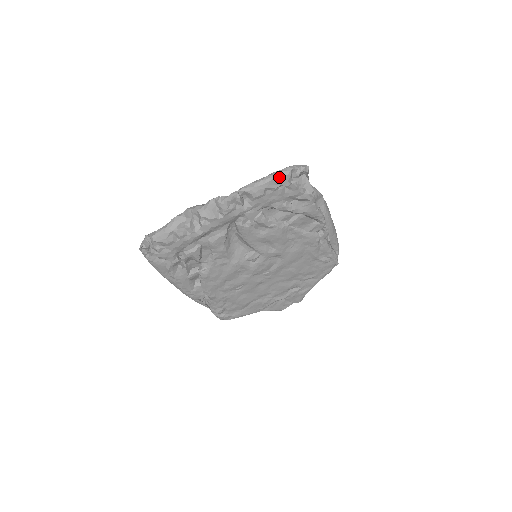
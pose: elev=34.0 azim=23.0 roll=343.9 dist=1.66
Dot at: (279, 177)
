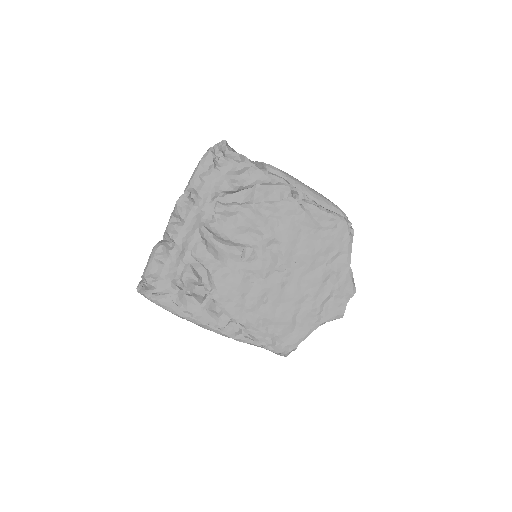
Dot at: (203, 160)
